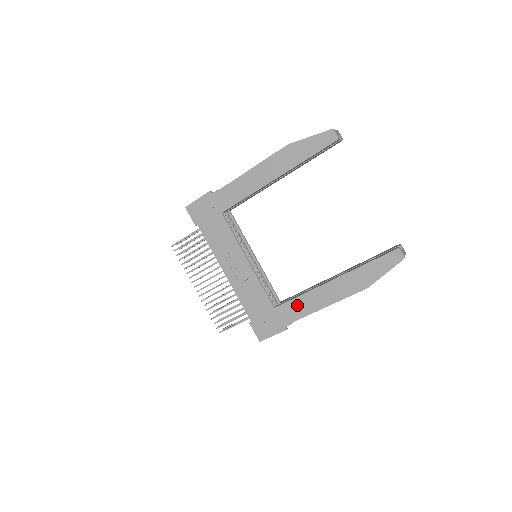
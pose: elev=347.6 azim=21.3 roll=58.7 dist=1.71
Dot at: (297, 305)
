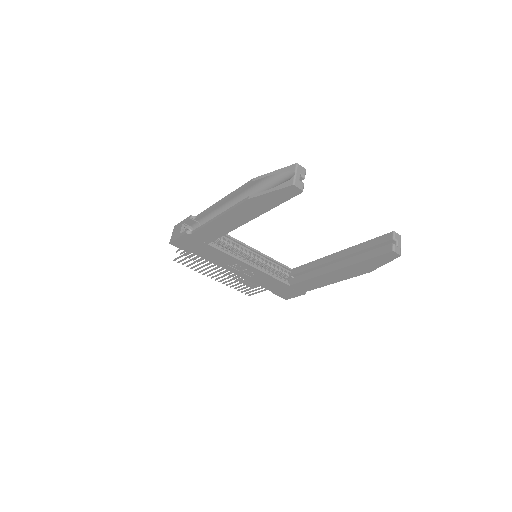
Dot at: (309, 283)
